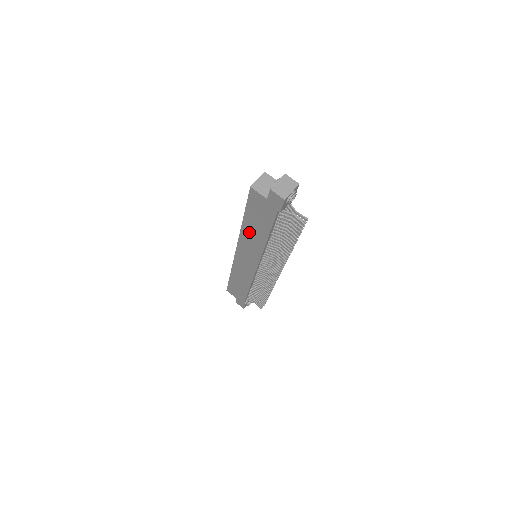
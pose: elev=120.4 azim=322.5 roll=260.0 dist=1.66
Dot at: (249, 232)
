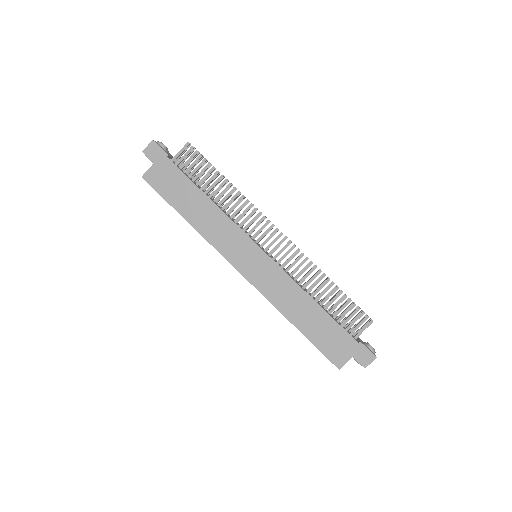
Dot at: (202, 222)
